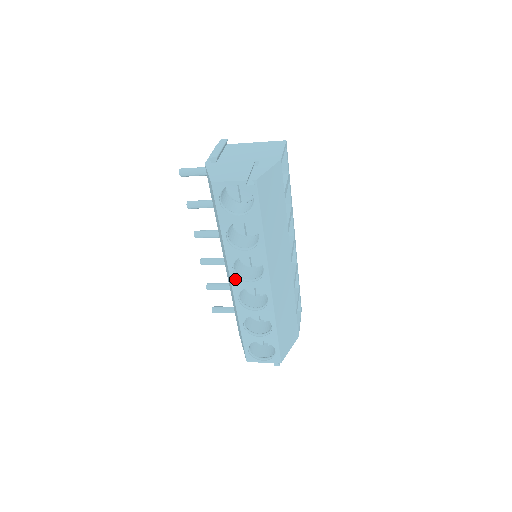
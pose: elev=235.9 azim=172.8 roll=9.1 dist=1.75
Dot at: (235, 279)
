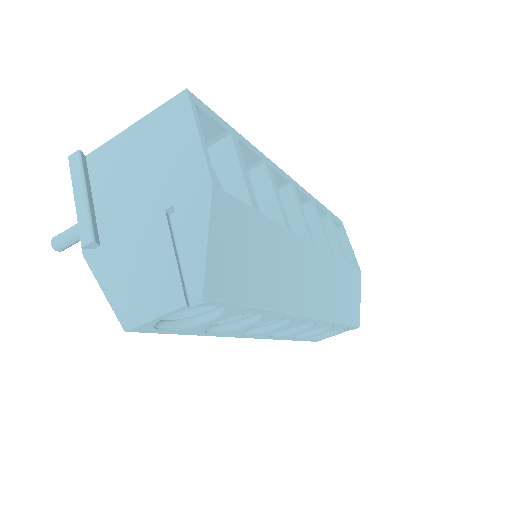
Dot at: (255, 336)
